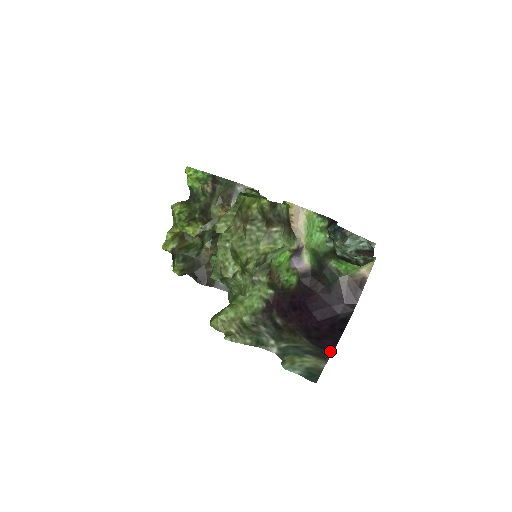
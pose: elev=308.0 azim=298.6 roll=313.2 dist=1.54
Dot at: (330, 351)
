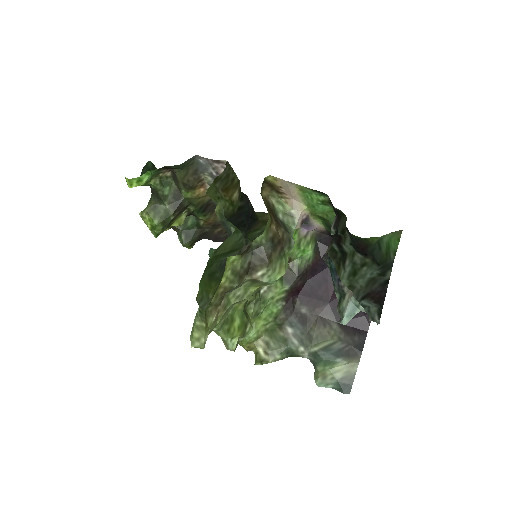
Dot at: (364, 333)
